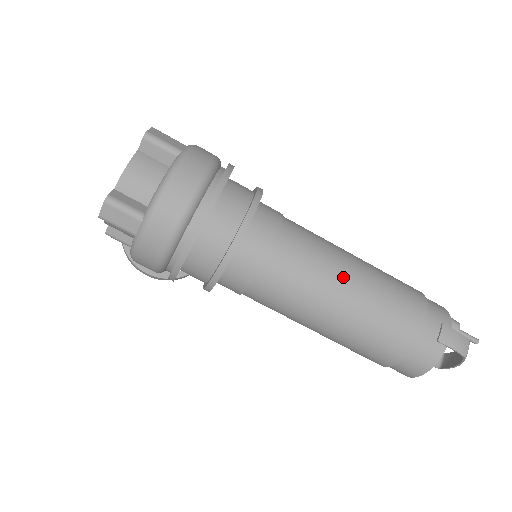
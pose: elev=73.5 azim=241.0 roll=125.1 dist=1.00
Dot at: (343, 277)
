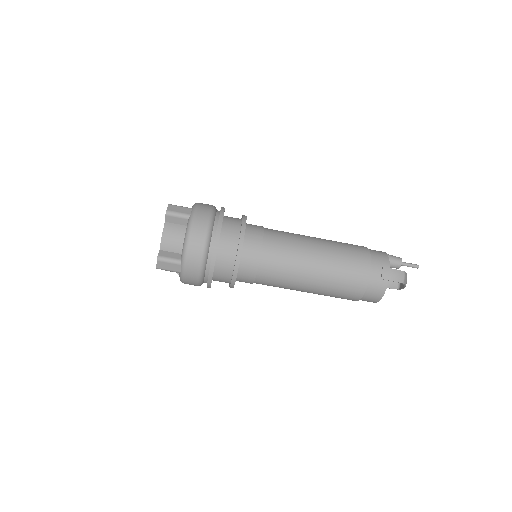
Dot at: (310, 258)
